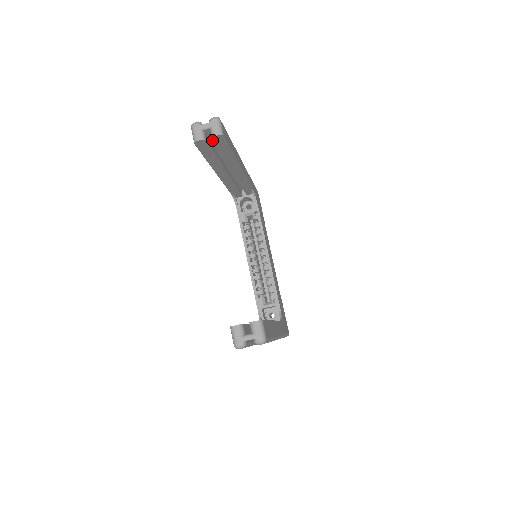
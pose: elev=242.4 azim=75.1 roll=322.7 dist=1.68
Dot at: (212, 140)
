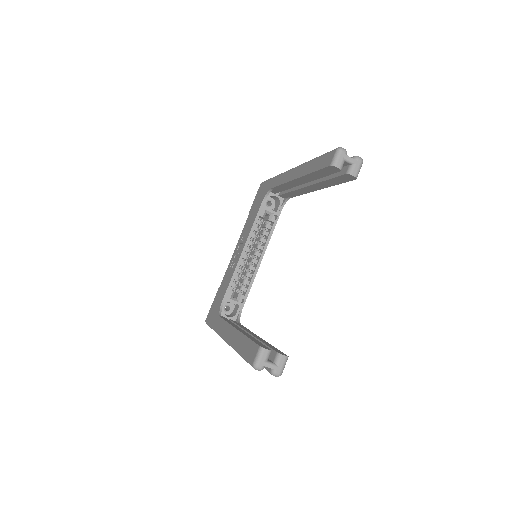
Dot at: occluded
